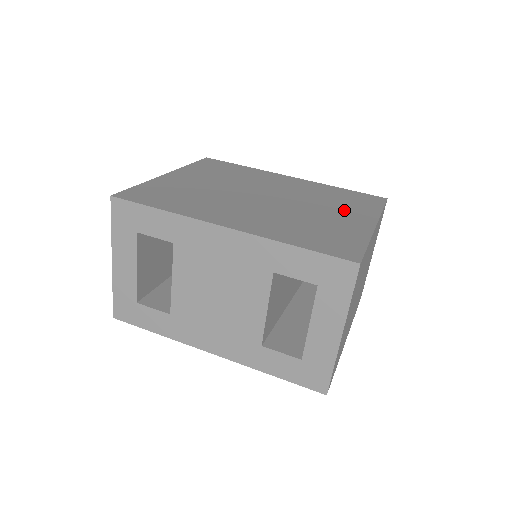
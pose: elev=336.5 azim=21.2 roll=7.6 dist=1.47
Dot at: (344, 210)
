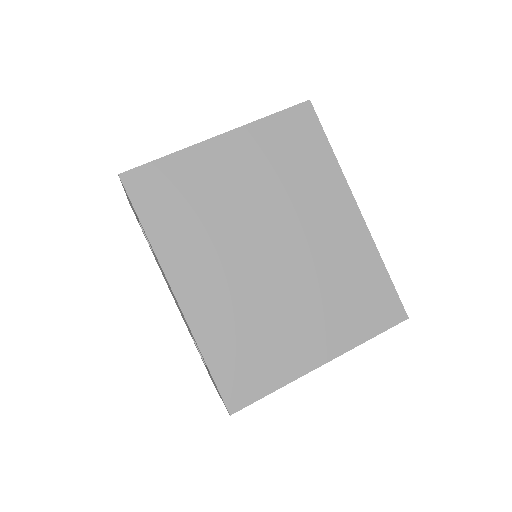
Dot at: (326, 320)
